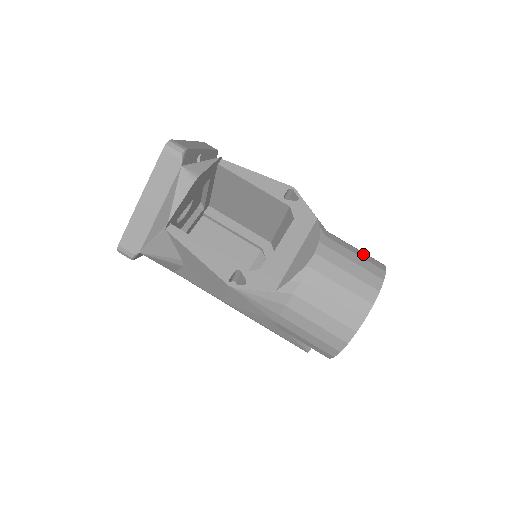
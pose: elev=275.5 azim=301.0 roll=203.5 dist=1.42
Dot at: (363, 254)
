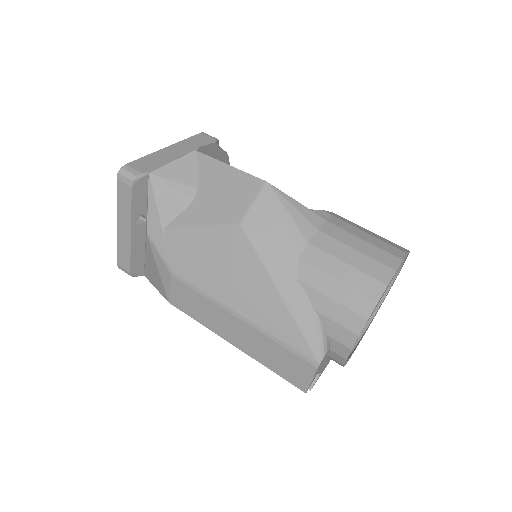
Dot at: occluded
